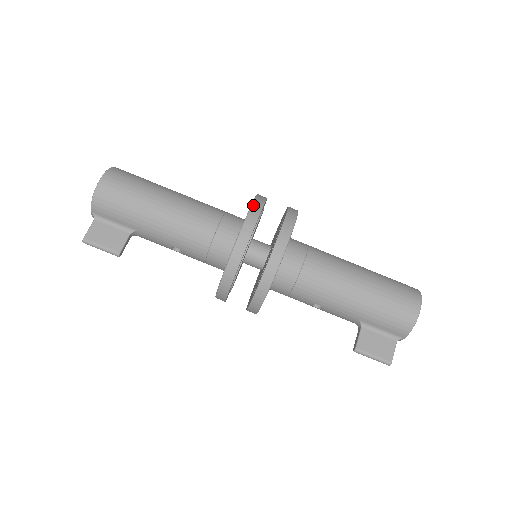
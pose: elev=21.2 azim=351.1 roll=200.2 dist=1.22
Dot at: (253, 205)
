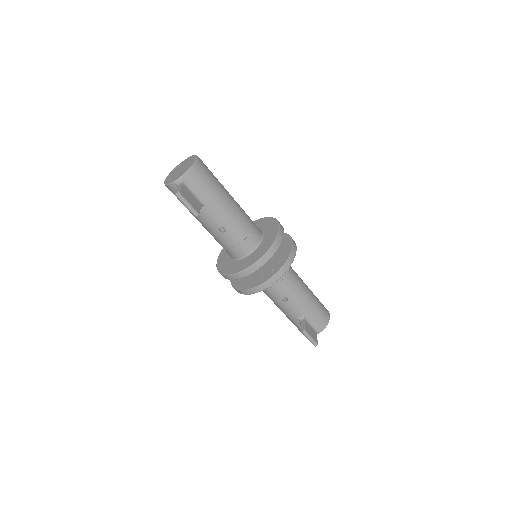
Dot at: (277, 220)
